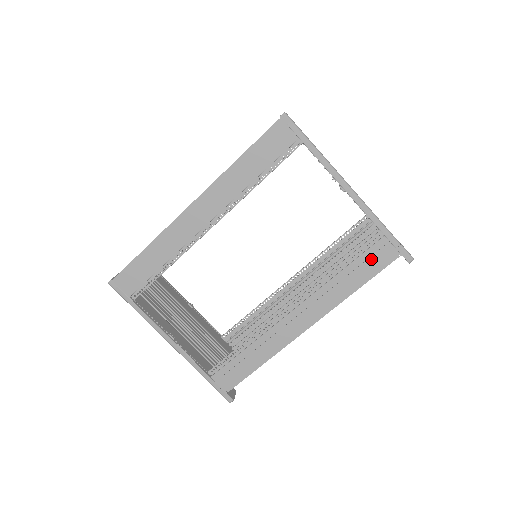
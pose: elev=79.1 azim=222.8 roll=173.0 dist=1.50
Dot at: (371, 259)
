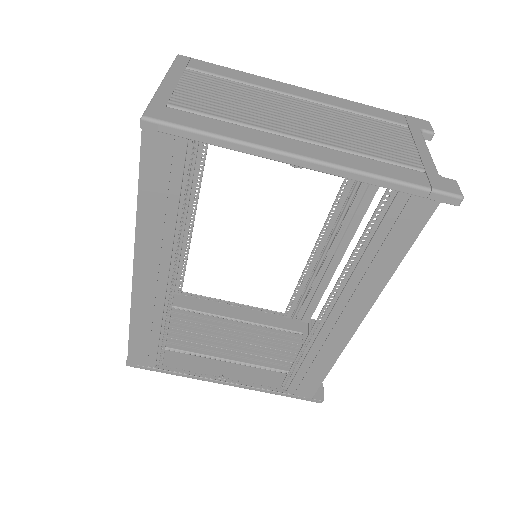
Dot at: (396, 227)
